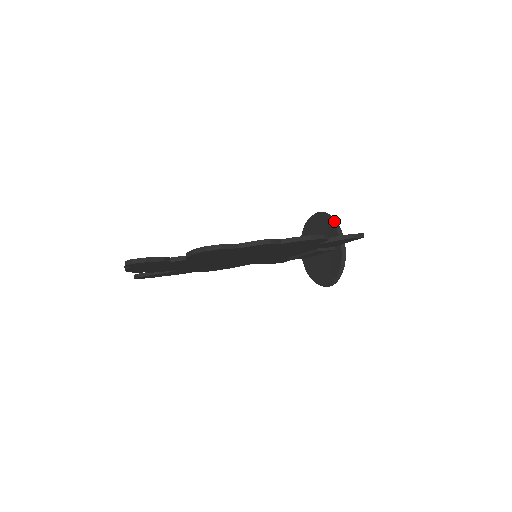
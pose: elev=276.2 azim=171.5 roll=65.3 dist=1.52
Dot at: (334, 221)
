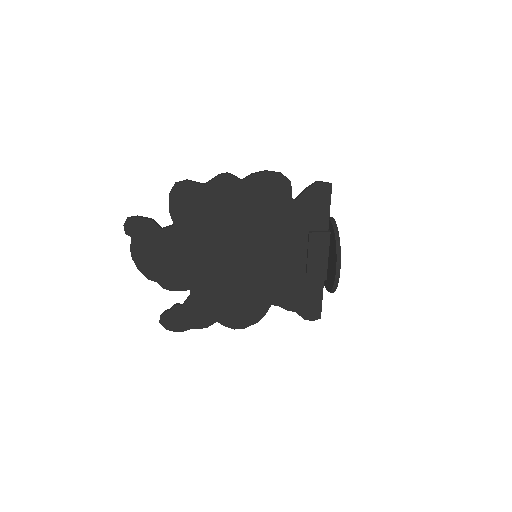
Dot at: occluded
